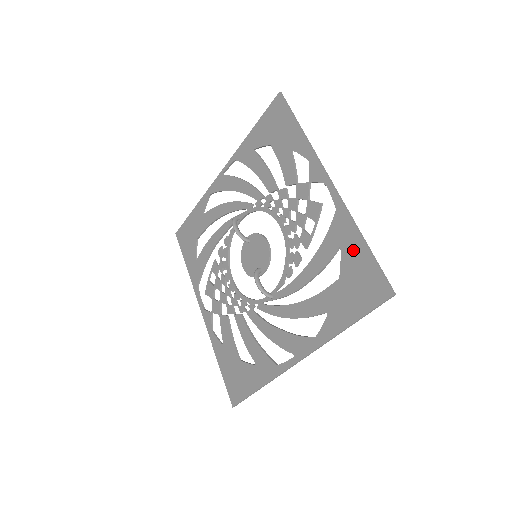
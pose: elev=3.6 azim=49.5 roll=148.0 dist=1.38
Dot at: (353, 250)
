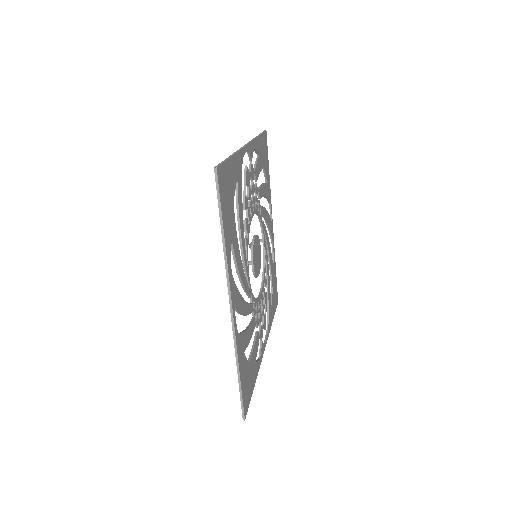
Dot at: occluded
